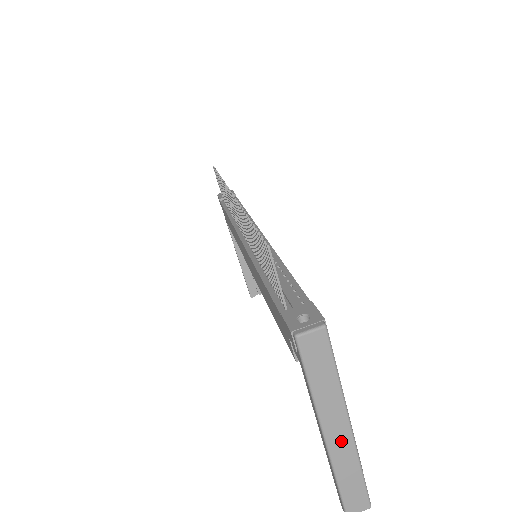
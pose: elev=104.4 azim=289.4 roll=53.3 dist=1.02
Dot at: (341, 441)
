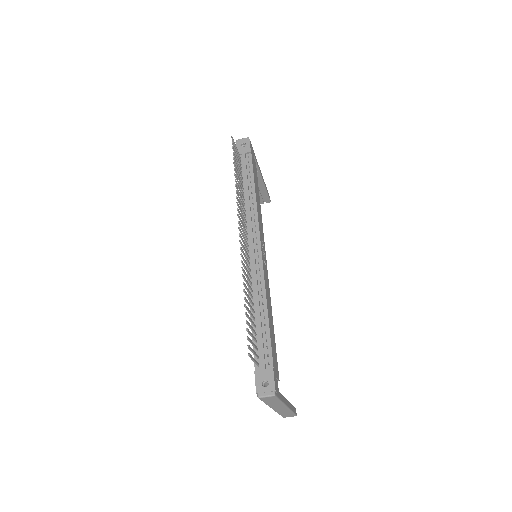
Dot at: (281, 409)
